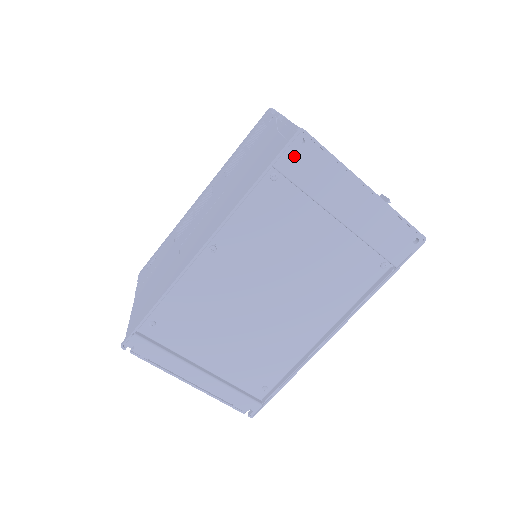
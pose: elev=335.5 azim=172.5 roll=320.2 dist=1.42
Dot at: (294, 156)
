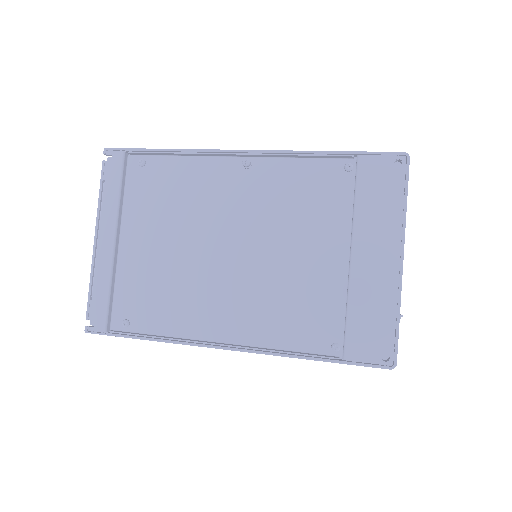
Dot at: (380, 166)
